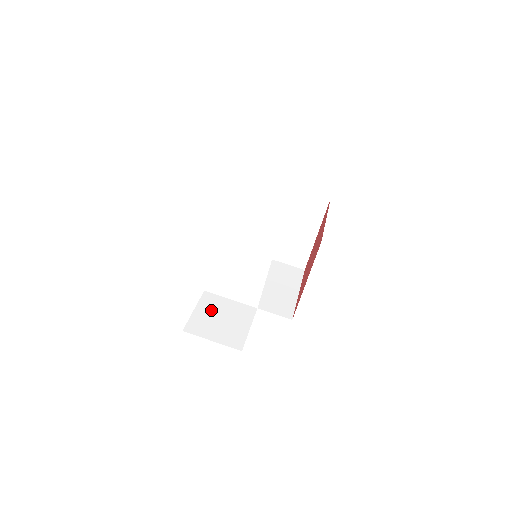
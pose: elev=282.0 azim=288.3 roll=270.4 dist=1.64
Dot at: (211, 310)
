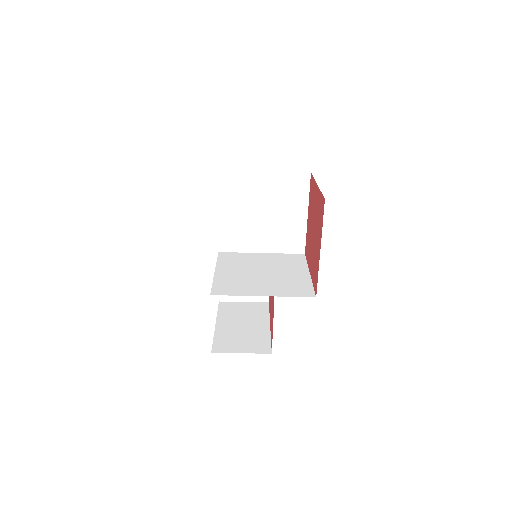
Dot at: occluded
